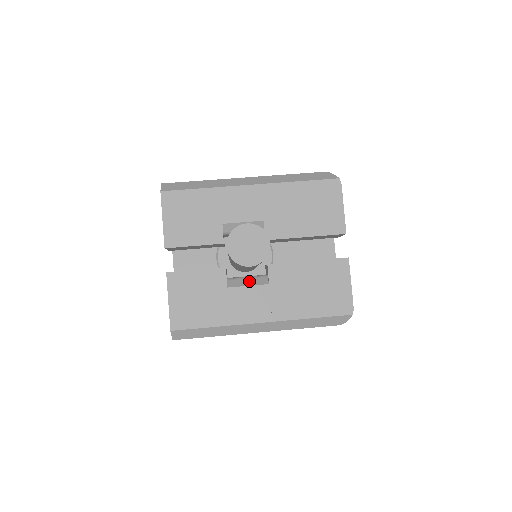
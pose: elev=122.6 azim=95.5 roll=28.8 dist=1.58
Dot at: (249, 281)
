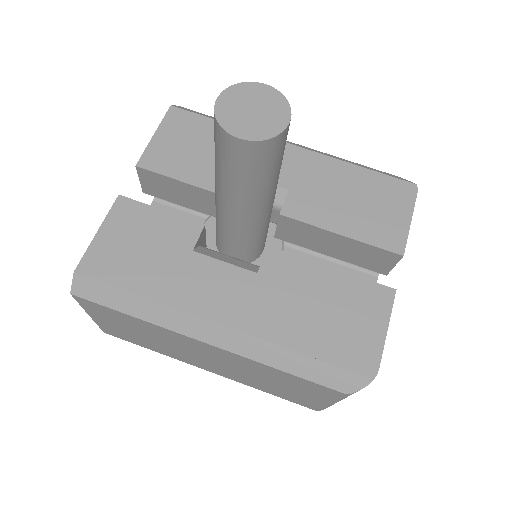
Dot at: (229, 259)
